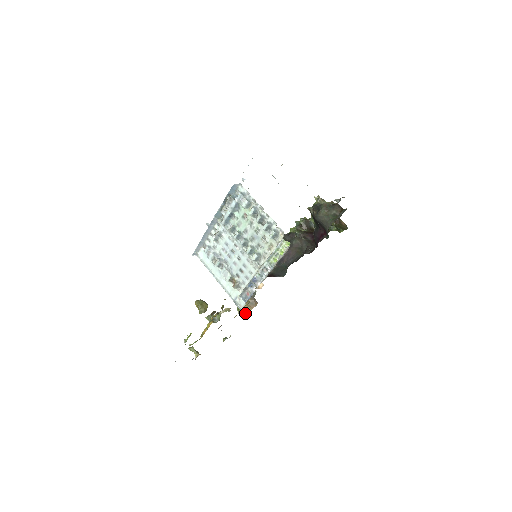
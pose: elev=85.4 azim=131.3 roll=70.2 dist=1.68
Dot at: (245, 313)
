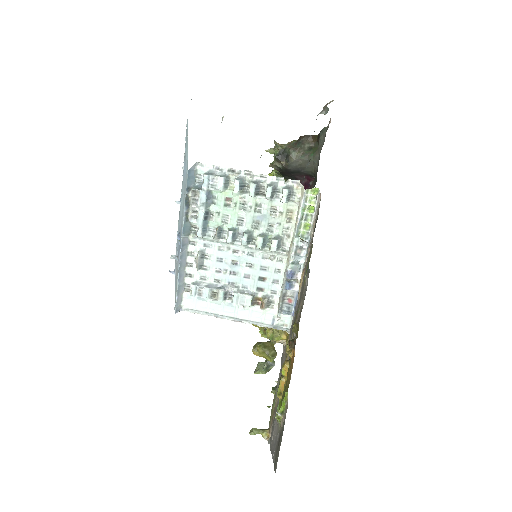
Dot at: (284, 336)
